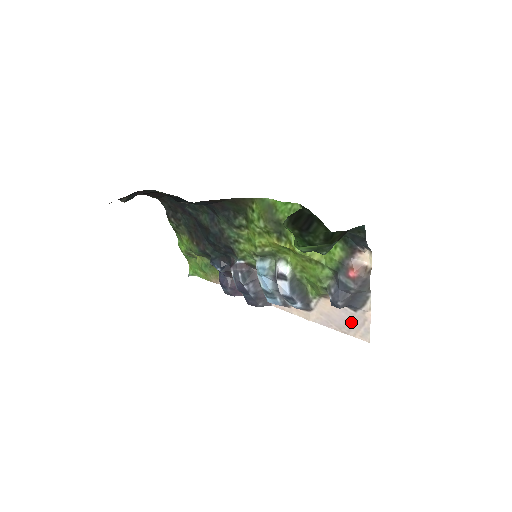
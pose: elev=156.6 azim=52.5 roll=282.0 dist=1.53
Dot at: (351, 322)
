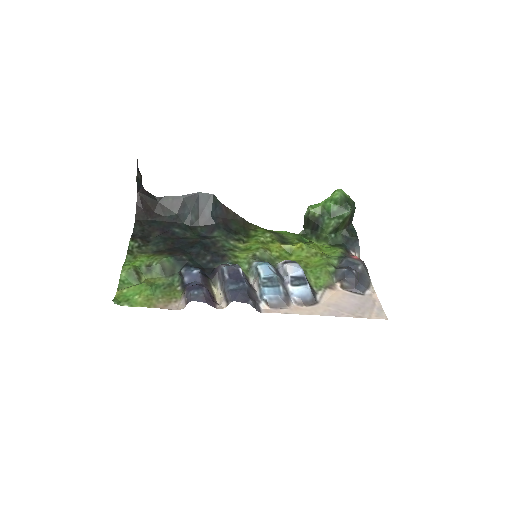
Dot at: (362, 305)
